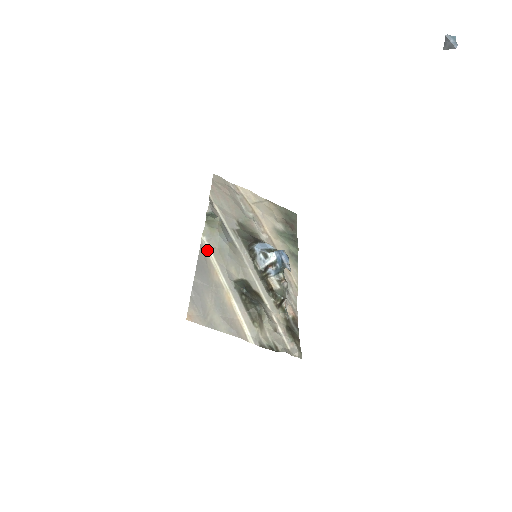
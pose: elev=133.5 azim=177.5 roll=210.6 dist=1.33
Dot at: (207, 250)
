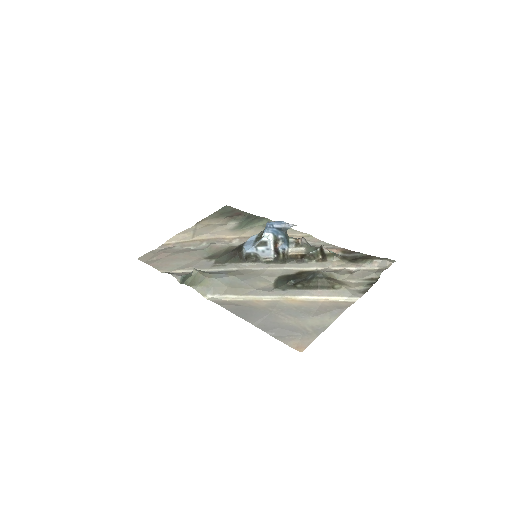
Dot at: (224, 299)
